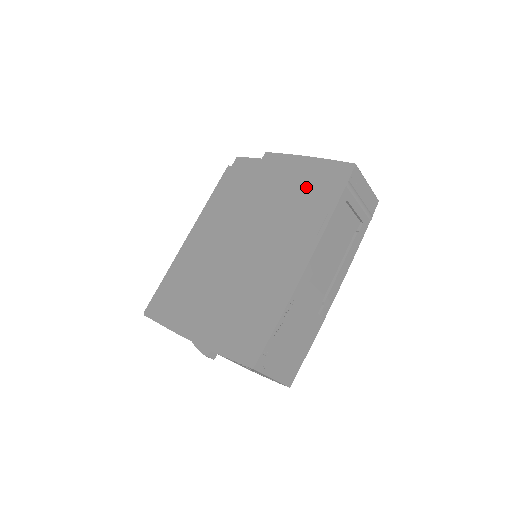
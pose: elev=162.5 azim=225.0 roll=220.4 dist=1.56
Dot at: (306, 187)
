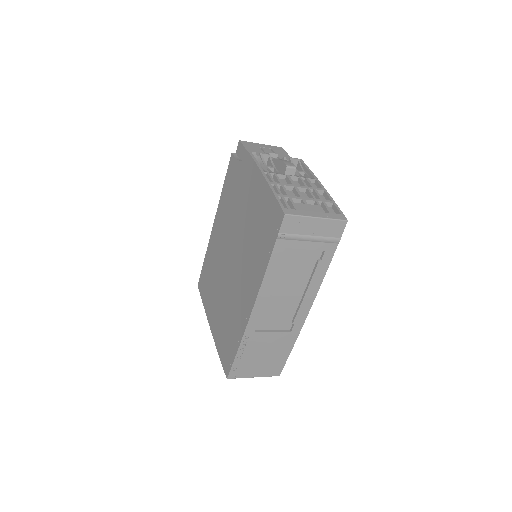
Dot at: (260, 220)
